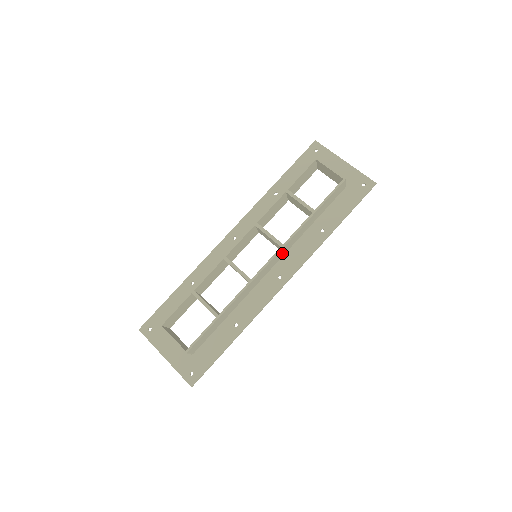
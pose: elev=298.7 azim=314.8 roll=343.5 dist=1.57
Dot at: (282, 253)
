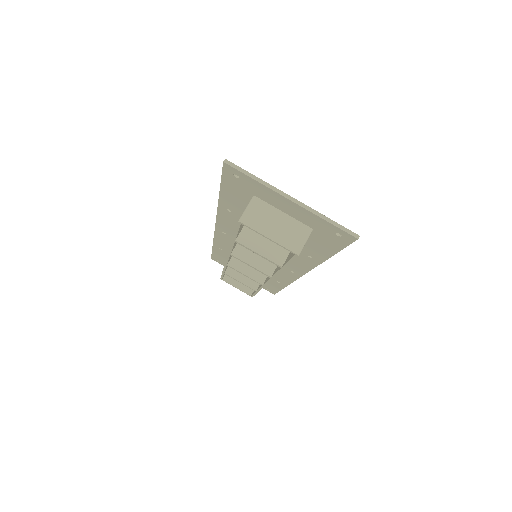
Dot at: occluded
